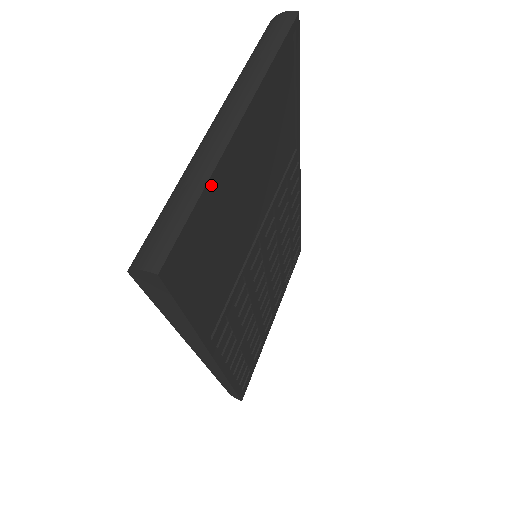
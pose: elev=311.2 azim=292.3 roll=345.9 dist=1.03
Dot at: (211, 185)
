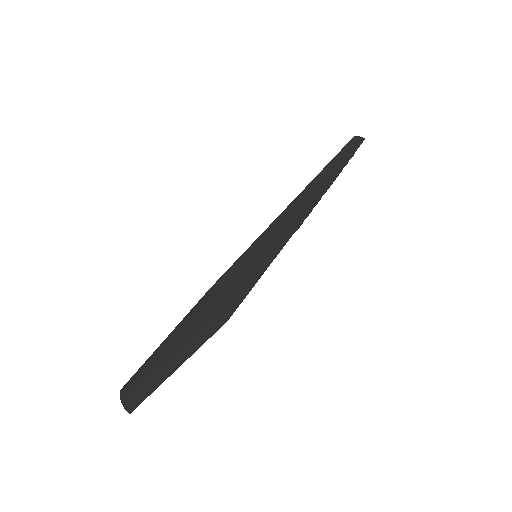
Dot at: occluded
